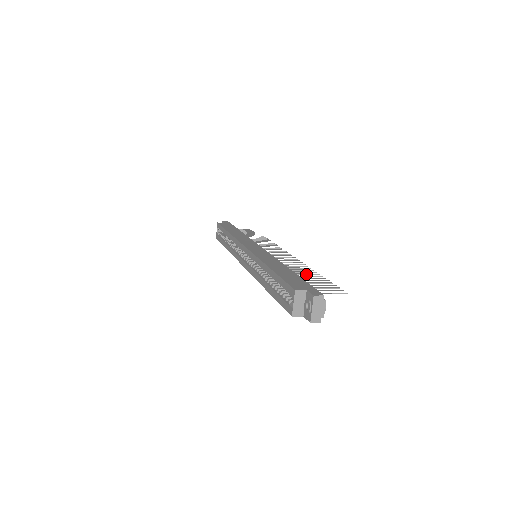
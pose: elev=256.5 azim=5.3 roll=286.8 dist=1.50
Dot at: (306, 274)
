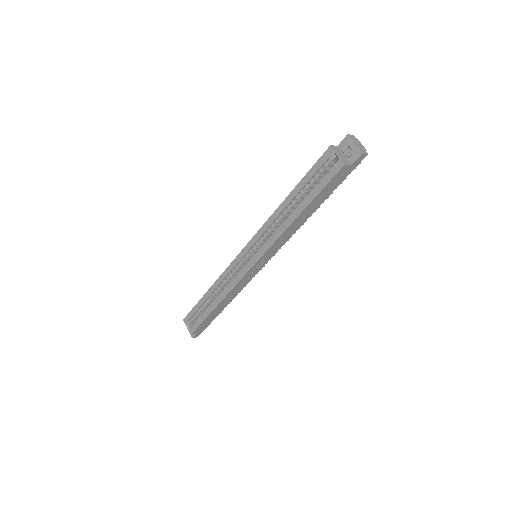
Dot at: occluded
